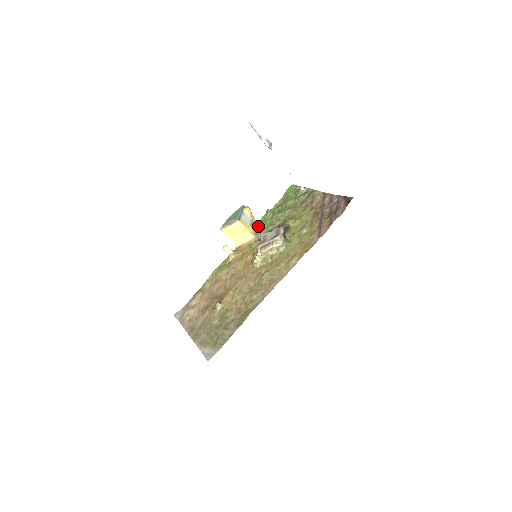
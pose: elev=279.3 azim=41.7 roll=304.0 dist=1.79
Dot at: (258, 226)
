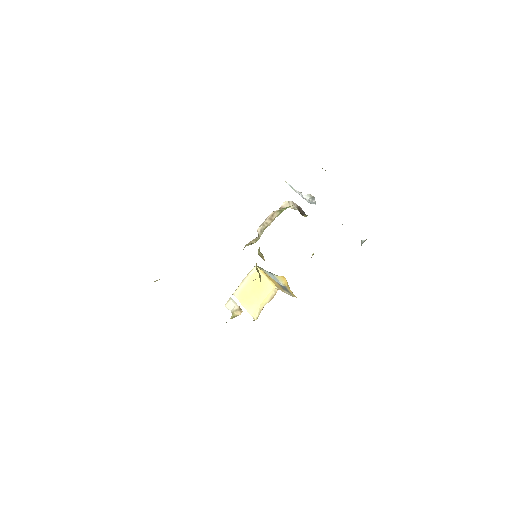
Dot at: occluded
